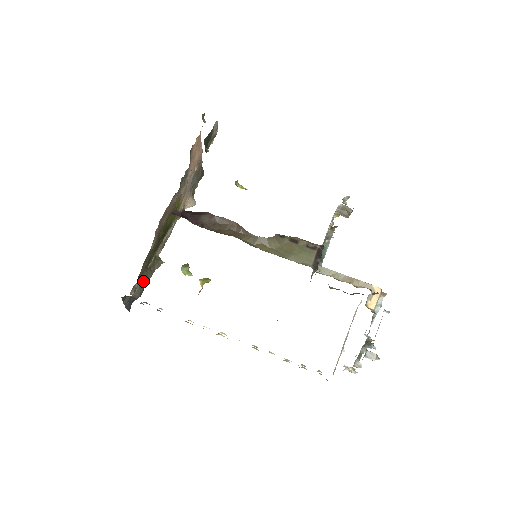
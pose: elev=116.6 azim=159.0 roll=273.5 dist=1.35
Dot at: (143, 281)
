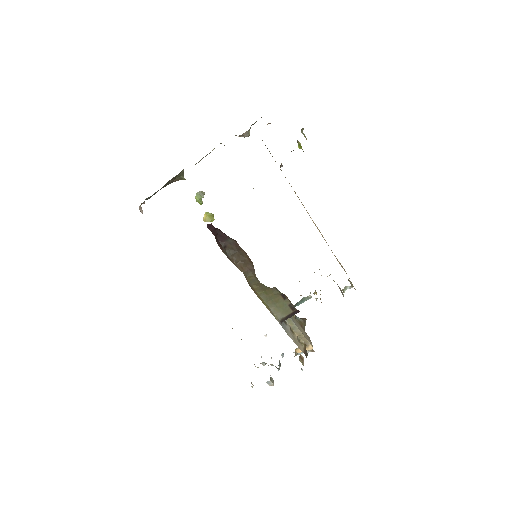
Dot at: (157, 191)
